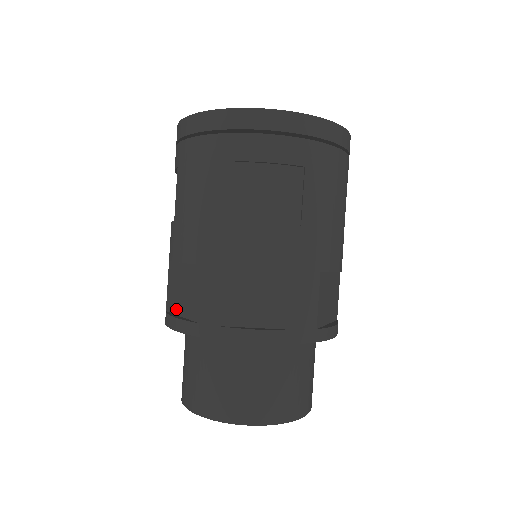
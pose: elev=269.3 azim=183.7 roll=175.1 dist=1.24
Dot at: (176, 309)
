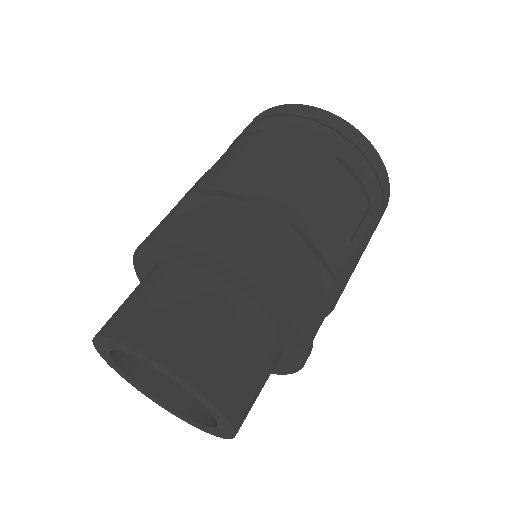
Dot at: (185, 232)
